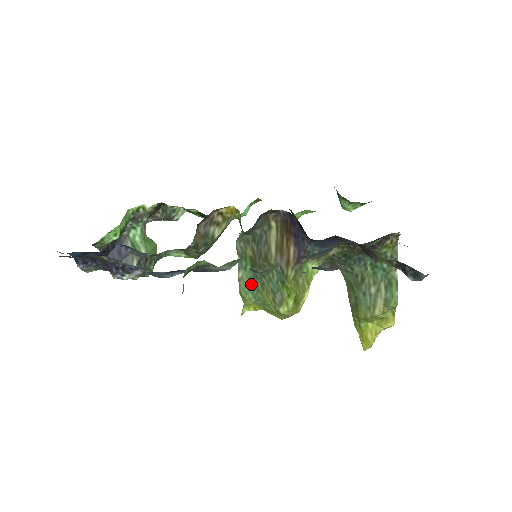
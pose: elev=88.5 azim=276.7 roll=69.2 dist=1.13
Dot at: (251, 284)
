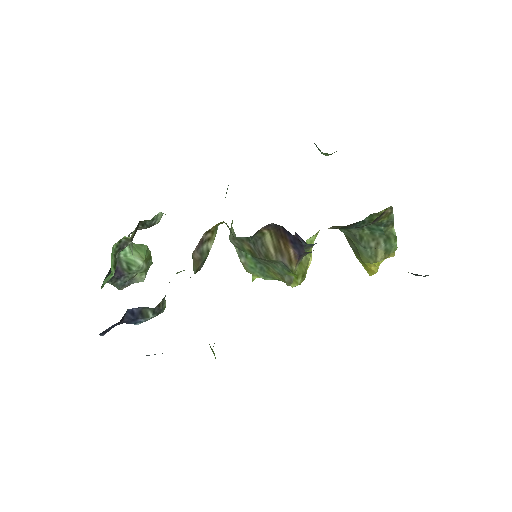
Dot at: (256, 267)
